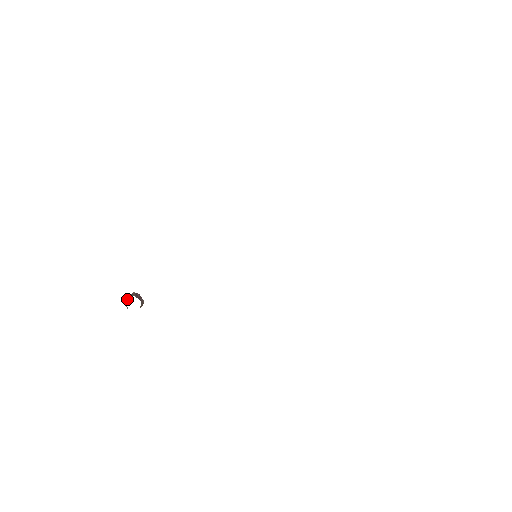
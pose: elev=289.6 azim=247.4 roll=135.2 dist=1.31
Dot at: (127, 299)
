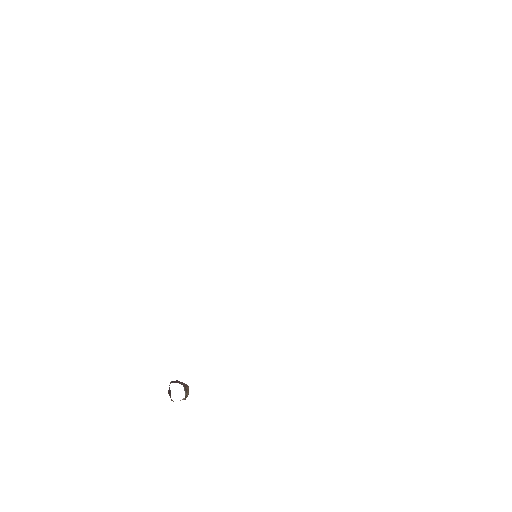
Dot at: occluded
